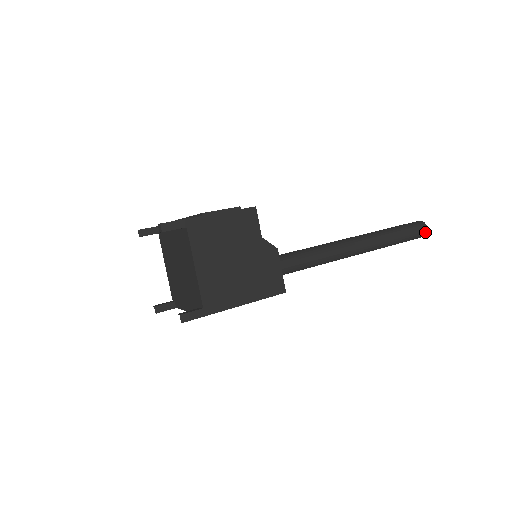
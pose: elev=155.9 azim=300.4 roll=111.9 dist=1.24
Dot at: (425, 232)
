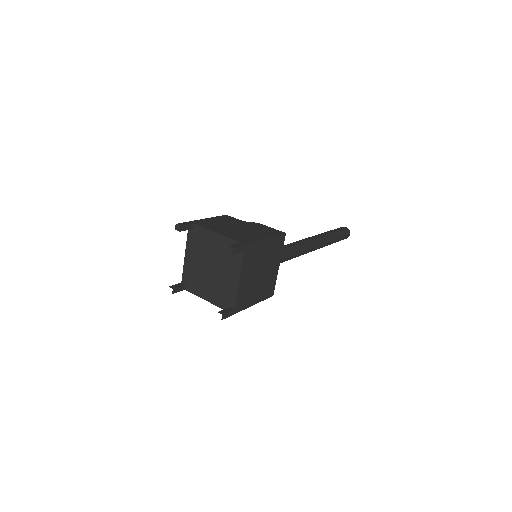
Dot at: (346, 229)
